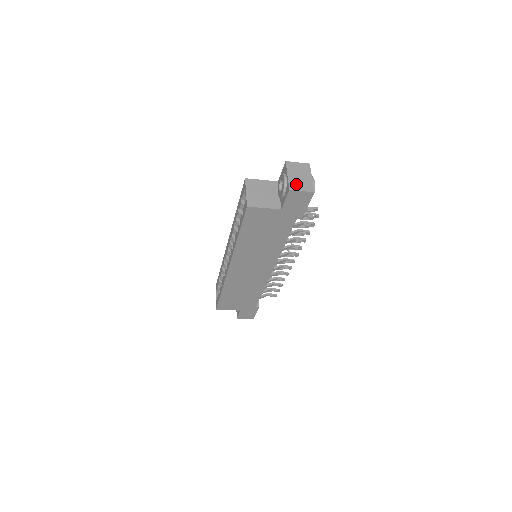
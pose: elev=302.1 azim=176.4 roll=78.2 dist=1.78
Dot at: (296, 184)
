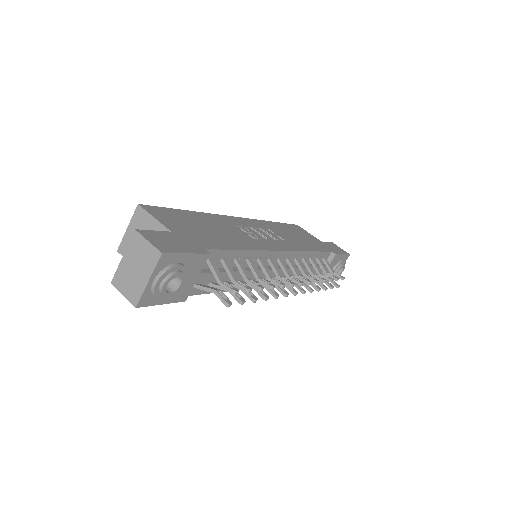
Dot at: (123, 279)
